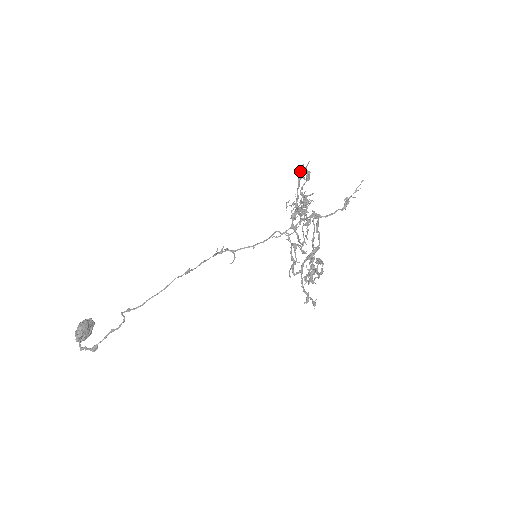
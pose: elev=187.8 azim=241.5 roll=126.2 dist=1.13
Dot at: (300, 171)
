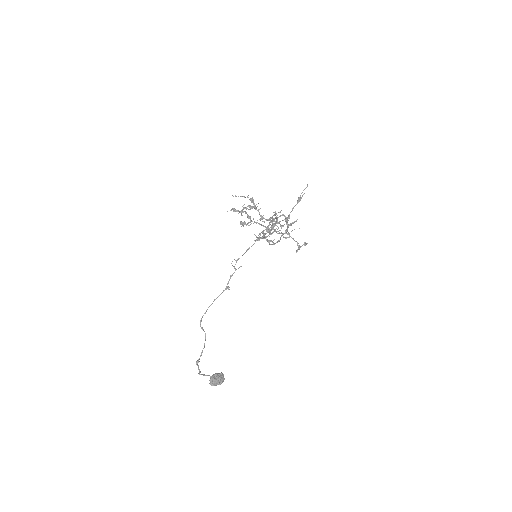
Dot at: occluded
